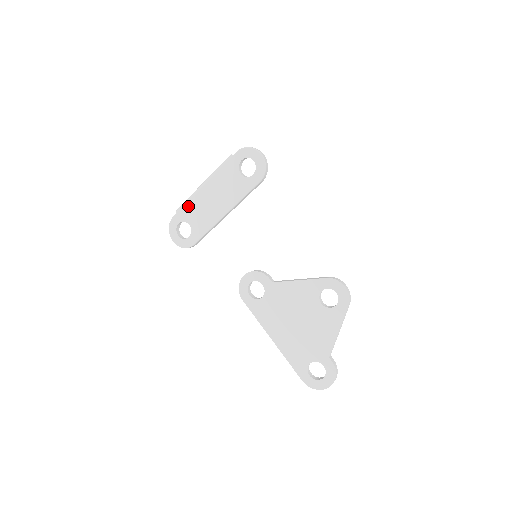
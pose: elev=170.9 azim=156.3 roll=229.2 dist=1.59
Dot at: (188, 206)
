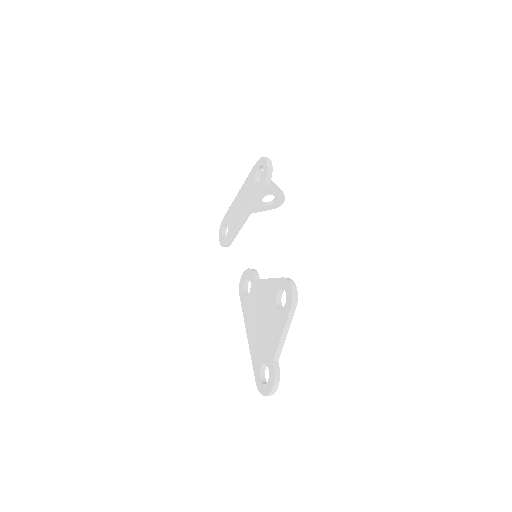
Dot at: (229, 211)
